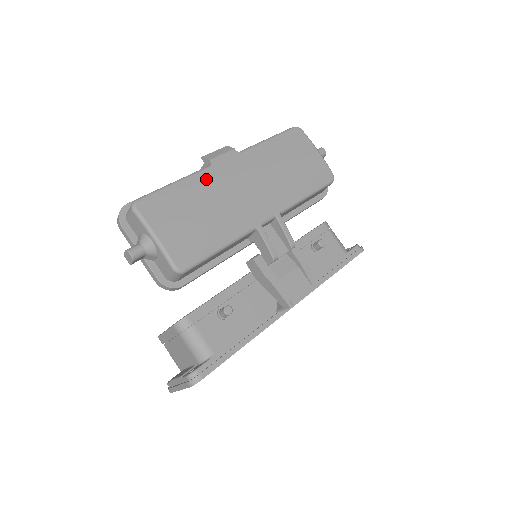
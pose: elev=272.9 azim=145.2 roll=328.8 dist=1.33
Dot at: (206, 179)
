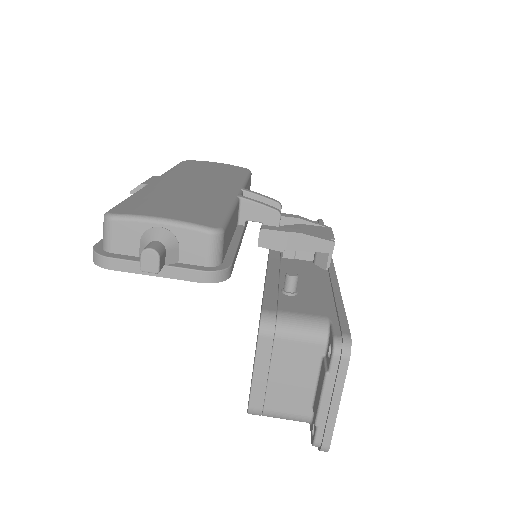
Dot at: (154, 188)
